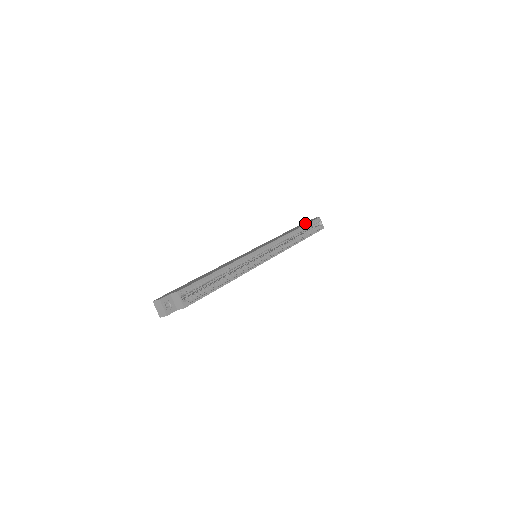
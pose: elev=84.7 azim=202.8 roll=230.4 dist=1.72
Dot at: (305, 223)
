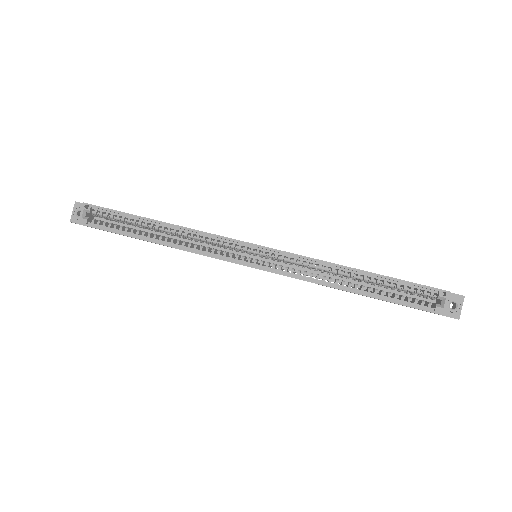
Dot at: occluded
